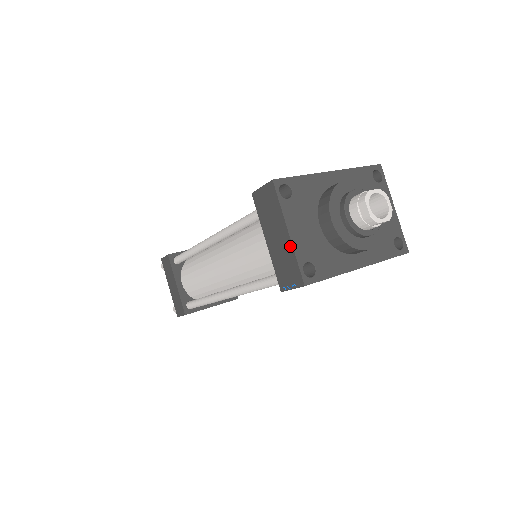
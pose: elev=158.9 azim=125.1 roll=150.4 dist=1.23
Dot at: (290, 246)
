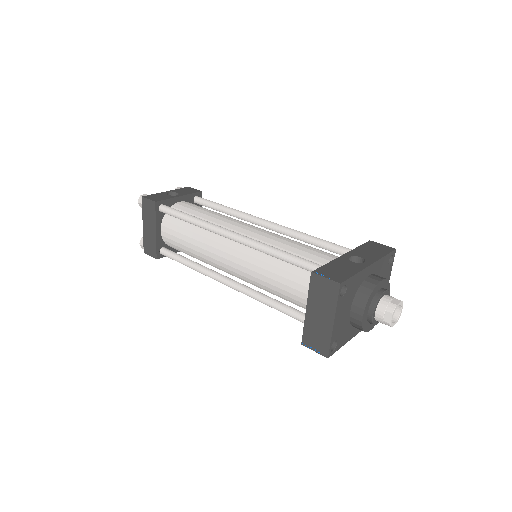
Dot at: (330, 330)
